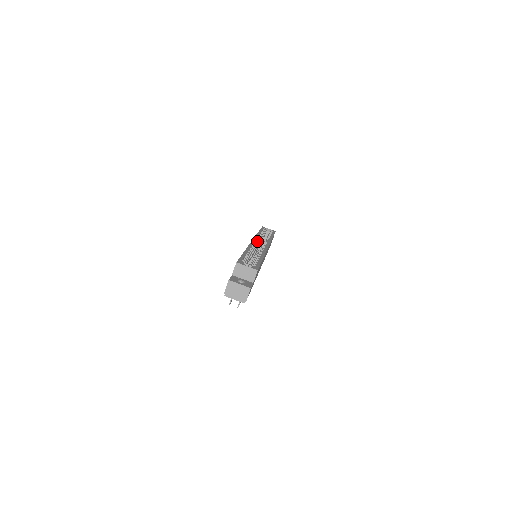
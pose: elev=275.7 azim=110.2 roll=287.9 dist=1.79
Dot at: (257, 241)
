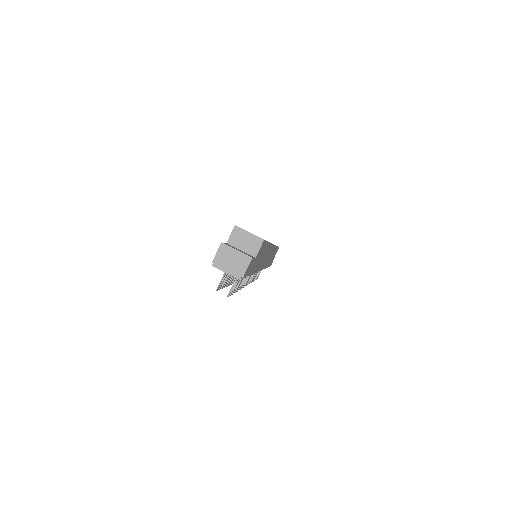
Dot at: occluded
